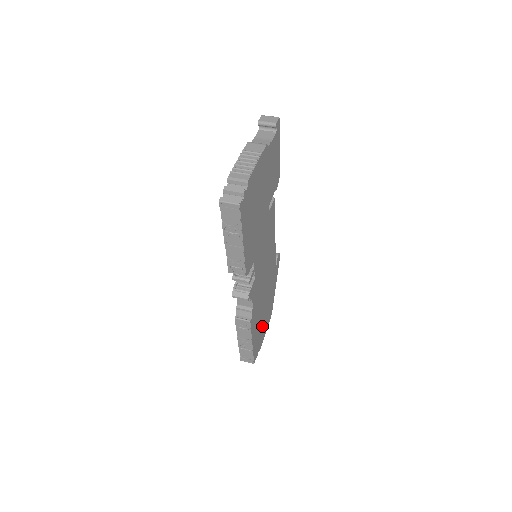
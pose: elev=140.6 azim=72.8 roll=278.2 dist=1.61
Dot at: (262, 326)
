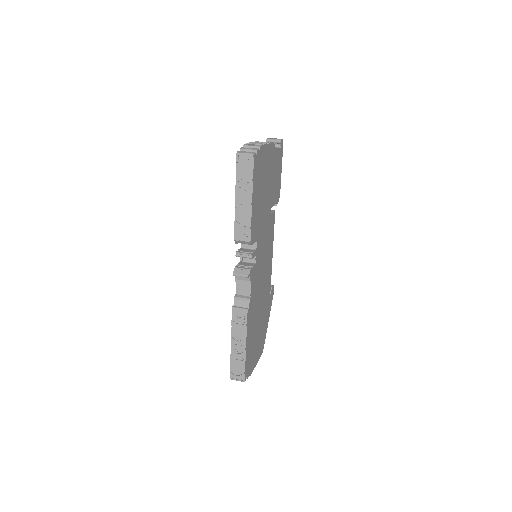
Dot at: (255, 346)
